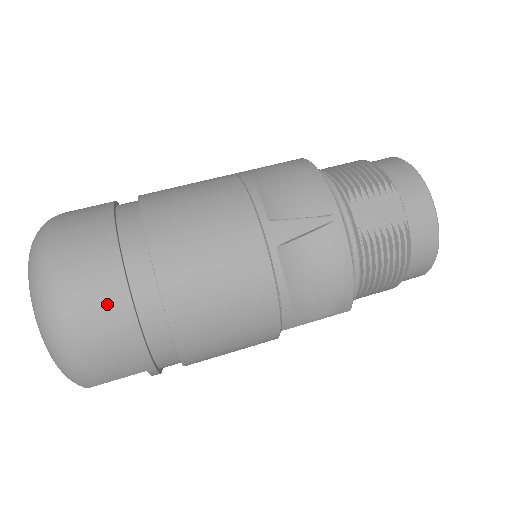
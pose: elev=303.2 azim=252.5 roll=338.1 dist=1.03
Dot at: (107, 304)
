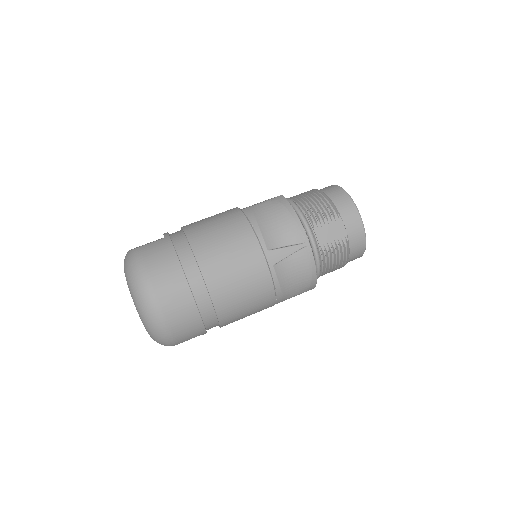
Dot at: (183, 308)
